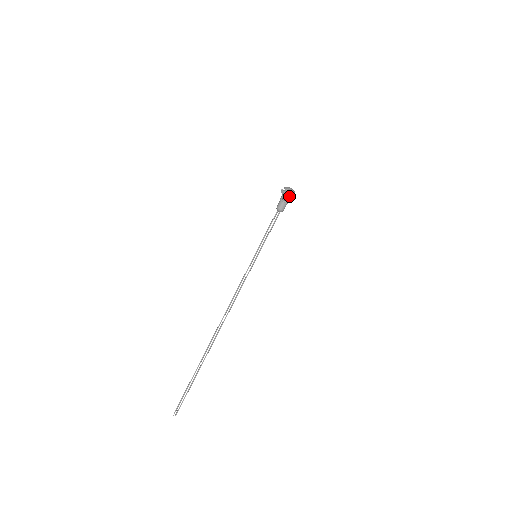
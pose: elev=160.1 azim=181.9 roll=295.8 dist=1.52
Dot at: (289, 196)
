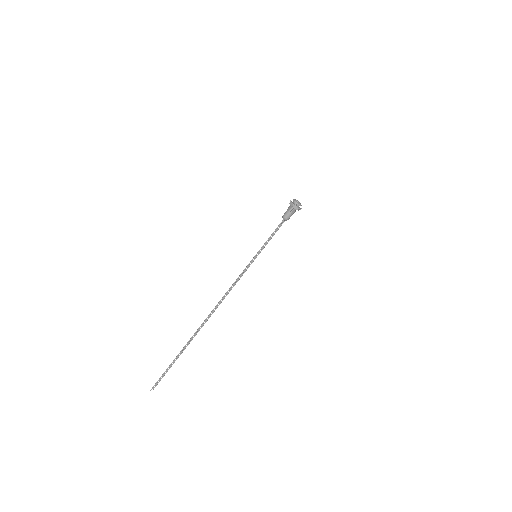
Dot at: (299, 209)
